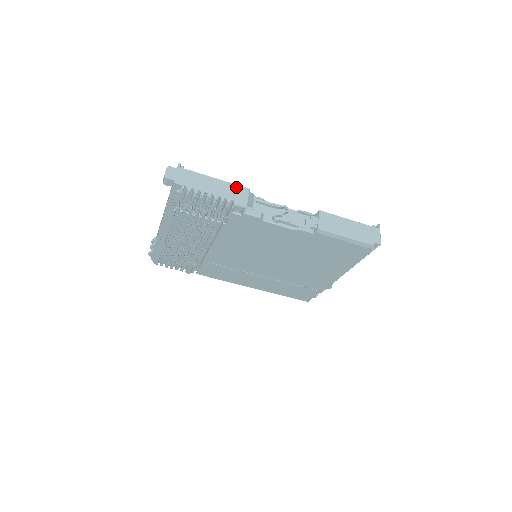
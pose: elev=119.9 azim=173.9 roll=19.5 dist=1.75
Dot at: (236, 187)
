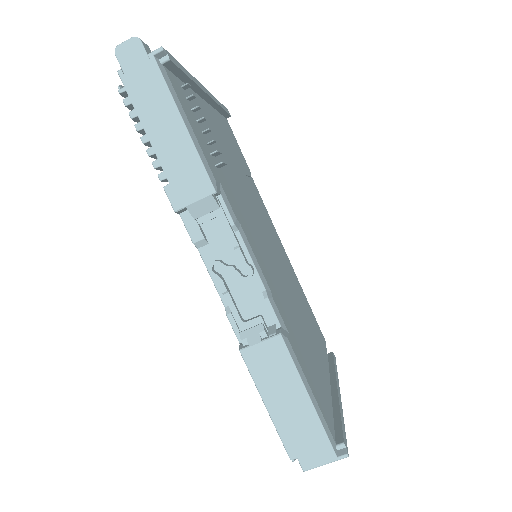
Dot at: (198, 169)
